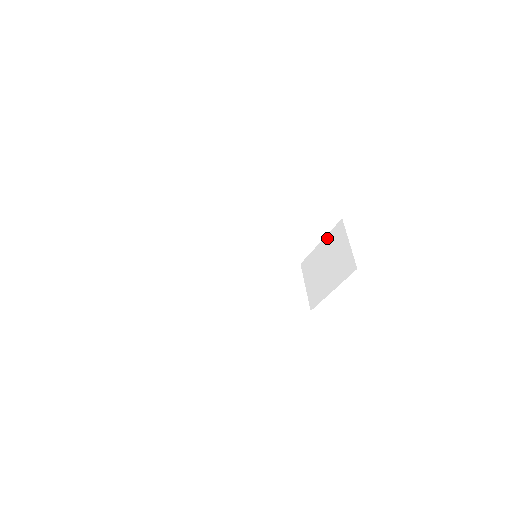
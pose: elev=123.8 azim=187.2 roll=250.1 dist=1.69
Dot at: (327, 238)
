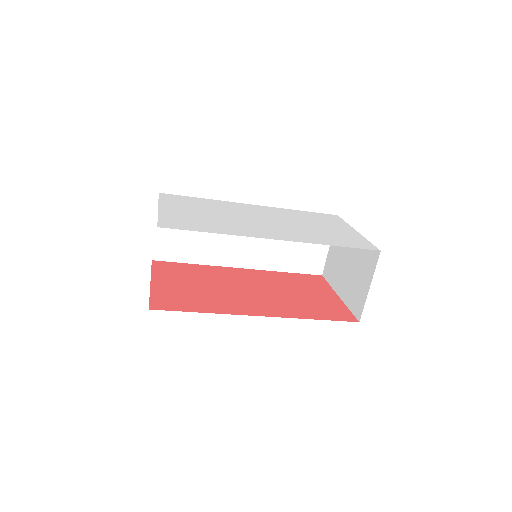
Dot at: occluded
